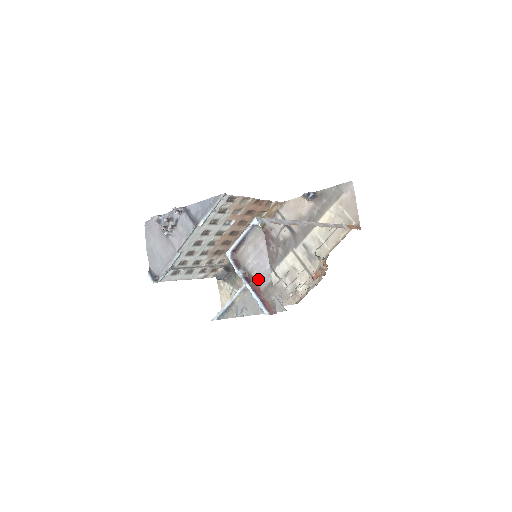
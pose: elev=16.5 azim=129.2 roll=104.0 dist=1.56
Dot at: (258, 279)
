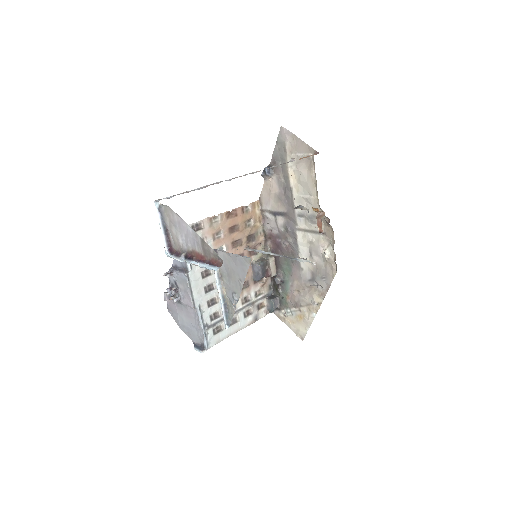
Dot at: (195, 249)
